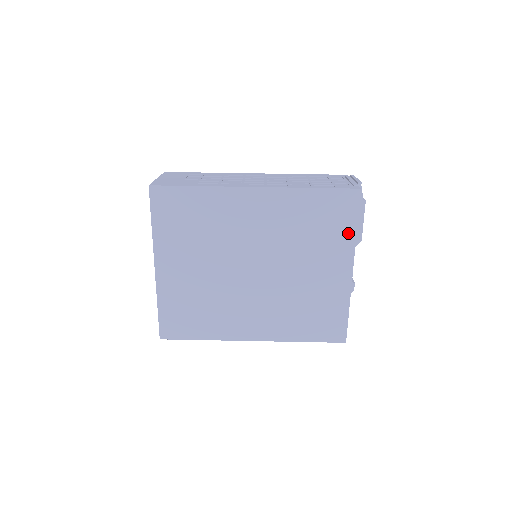
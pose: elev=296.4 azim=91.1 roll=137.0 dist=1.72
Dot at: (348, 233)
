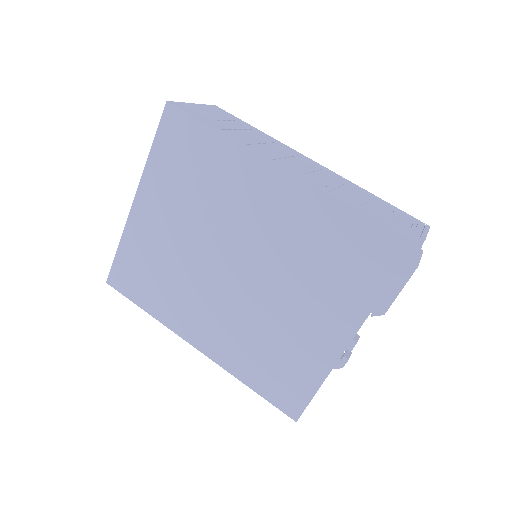
Dot at: (368, 293)
